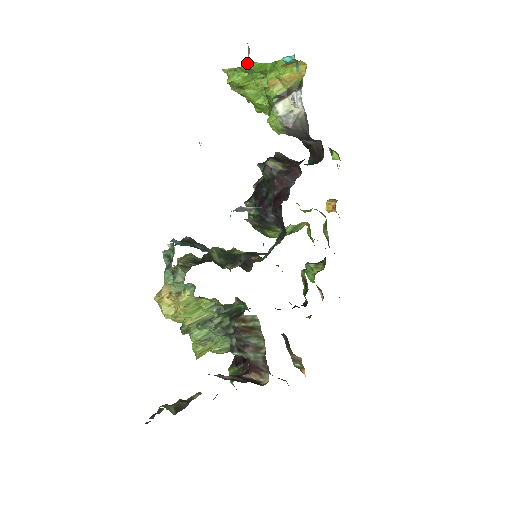
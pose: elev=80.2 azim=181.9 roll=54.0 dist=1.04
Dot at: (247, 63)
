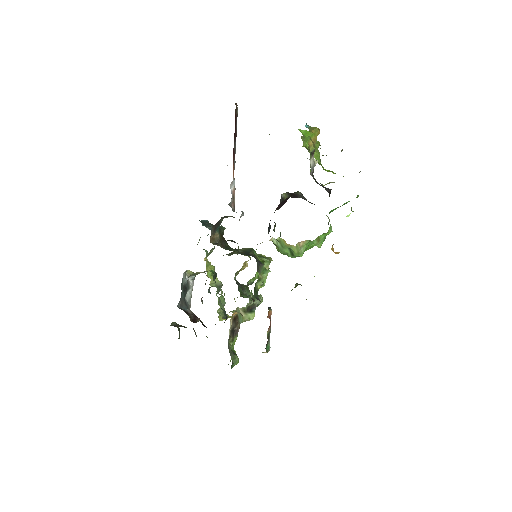
Dot at: (299, 130)
